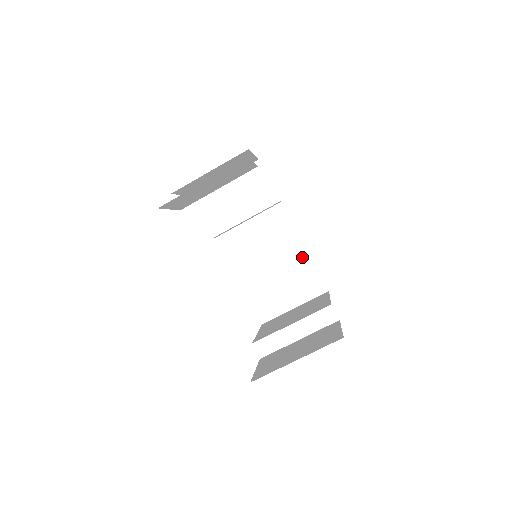
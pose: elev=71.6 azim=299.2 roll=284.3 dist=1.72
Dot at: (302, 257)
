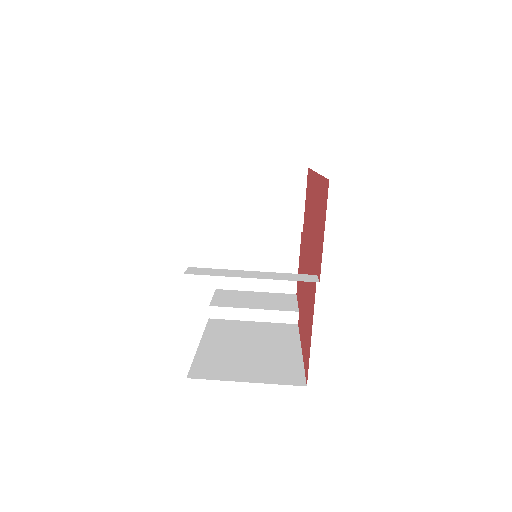
Dot at: (292, 355)
